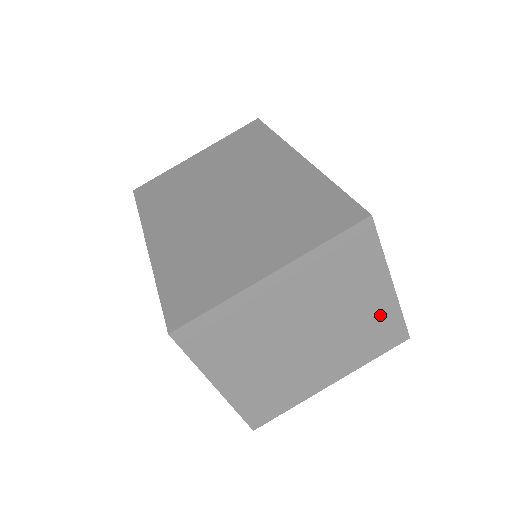
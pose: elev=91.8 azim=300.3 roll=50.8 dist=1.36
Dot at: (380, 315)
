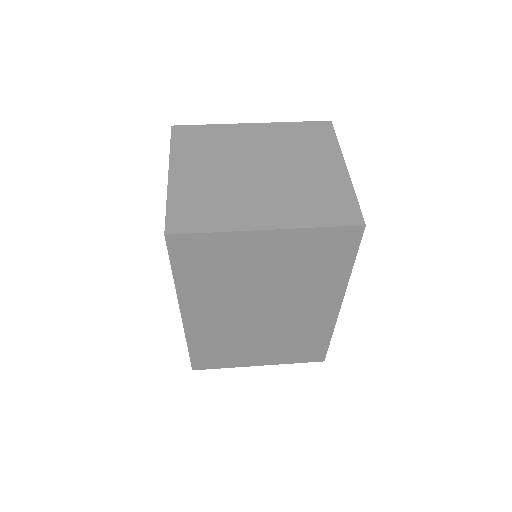
Dot at: (332, 186)
